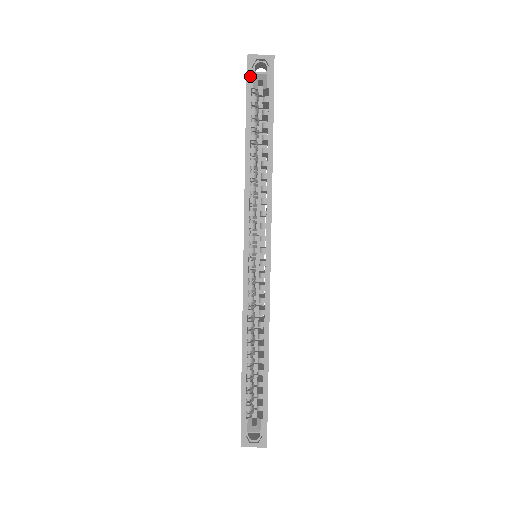
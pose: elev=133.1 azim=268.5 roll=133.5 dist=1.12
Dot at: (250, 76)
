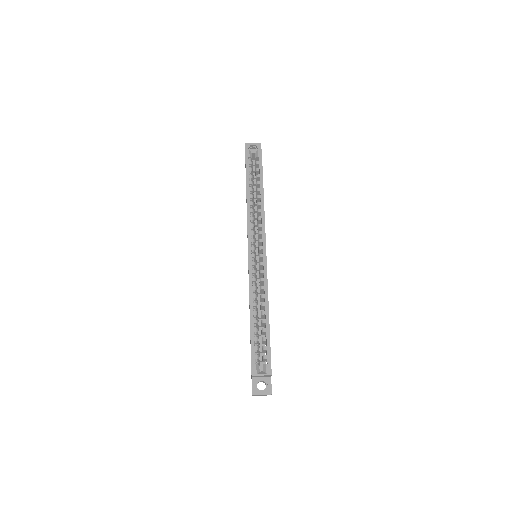
Dot at: (247, 151)
